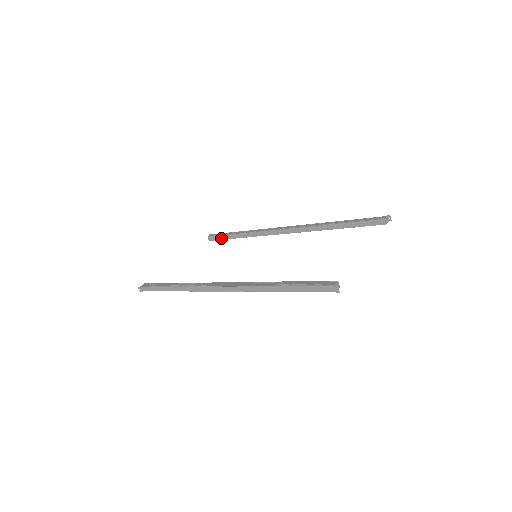
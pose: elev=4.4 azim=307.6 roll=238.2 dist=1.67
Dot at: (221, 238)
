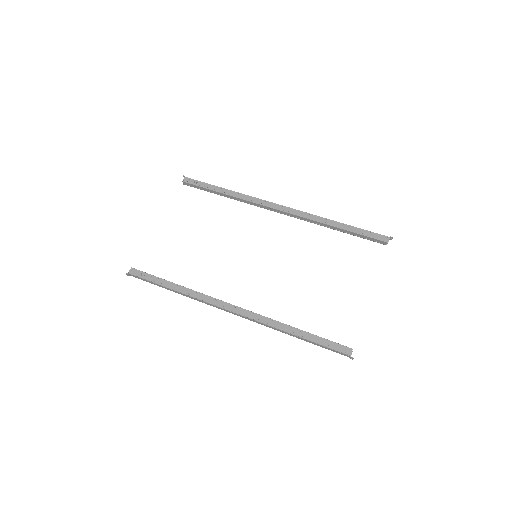
Dot at: (200, 188)
